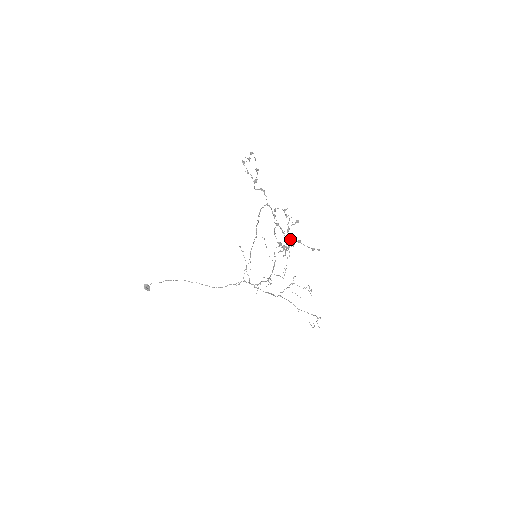
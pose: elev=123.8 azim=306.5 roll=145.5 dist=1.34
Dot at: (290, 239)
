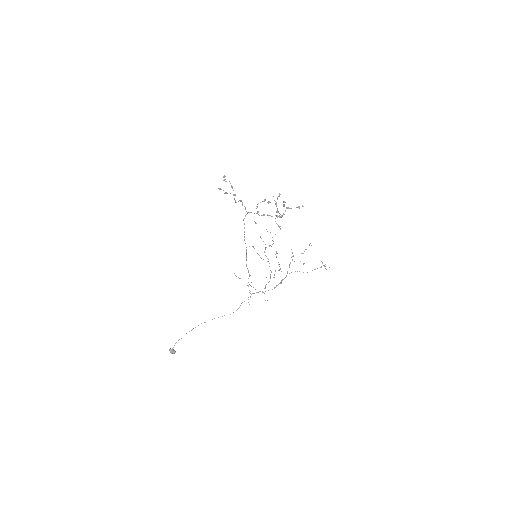
Dot at: (283, 201)
